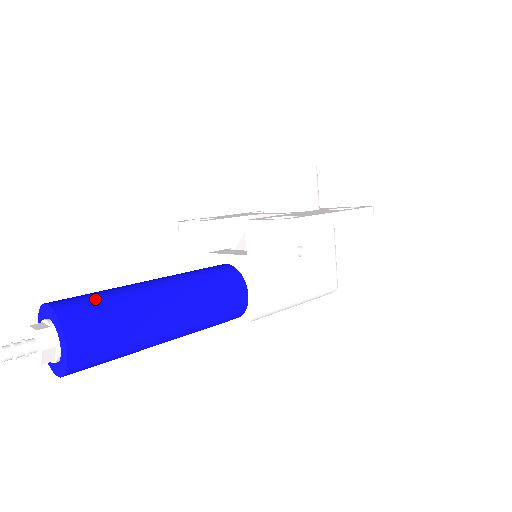
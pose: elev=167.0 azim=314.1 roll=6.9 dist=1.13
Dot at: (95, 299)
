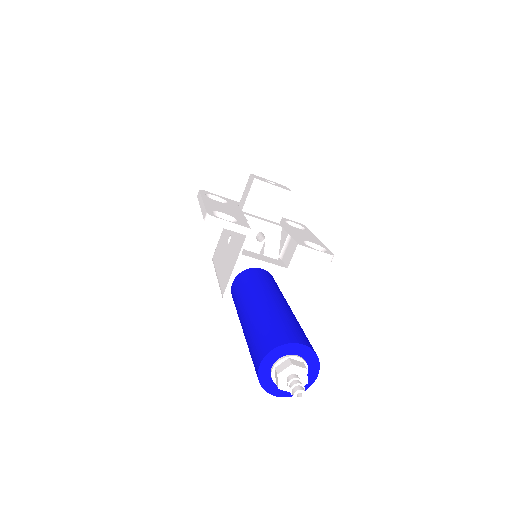
Dot at: (302, 331)
